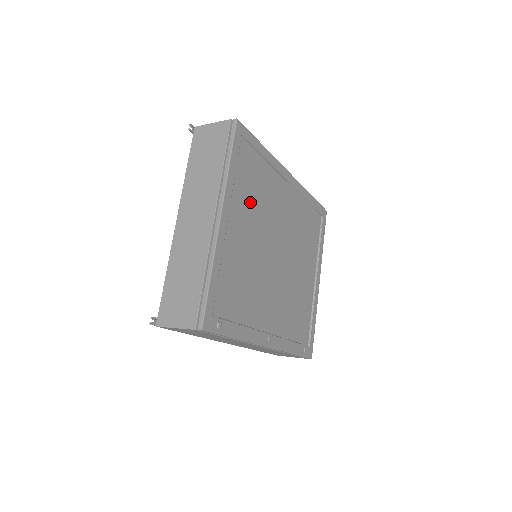
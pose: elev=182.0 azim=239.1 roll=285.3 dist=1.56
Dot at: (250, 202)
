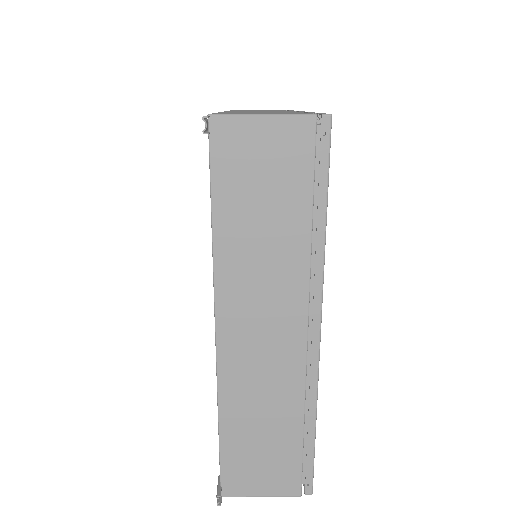
Dot at: occluded
